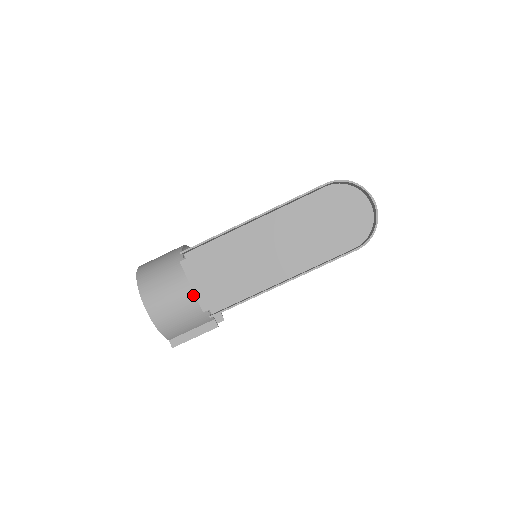
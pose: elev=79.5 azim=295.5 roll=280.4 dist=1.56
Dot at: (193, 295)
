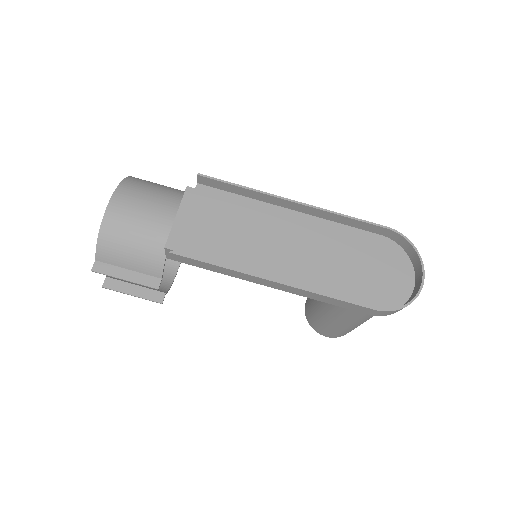
Dot at: (168, 229)
